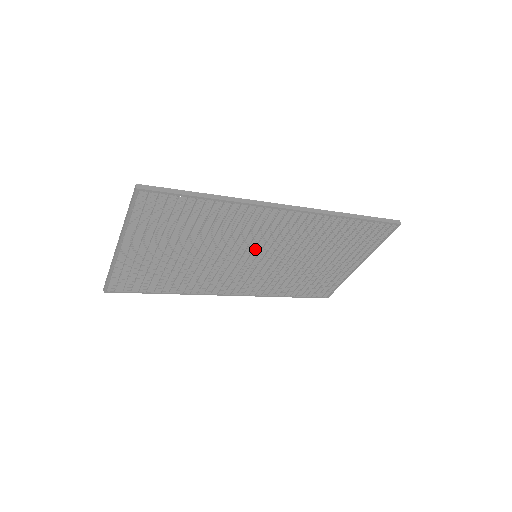
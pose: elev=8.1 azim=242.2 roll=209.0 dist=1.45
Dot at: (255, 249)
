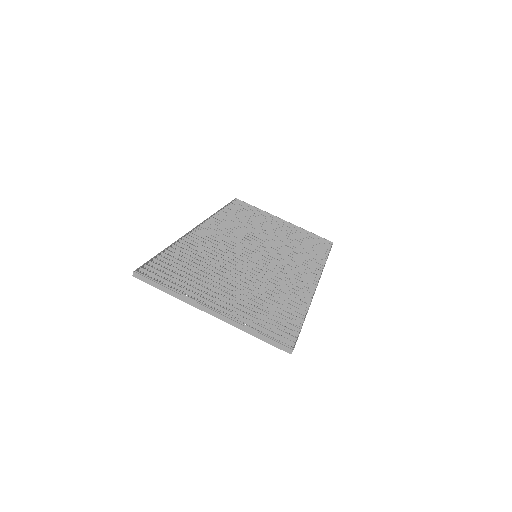
Dot at: (264, 262)
